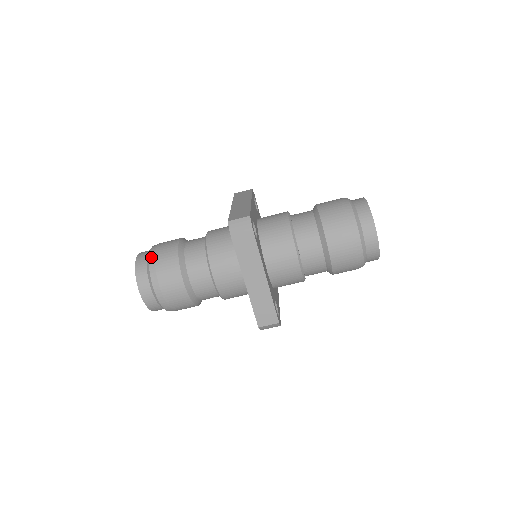
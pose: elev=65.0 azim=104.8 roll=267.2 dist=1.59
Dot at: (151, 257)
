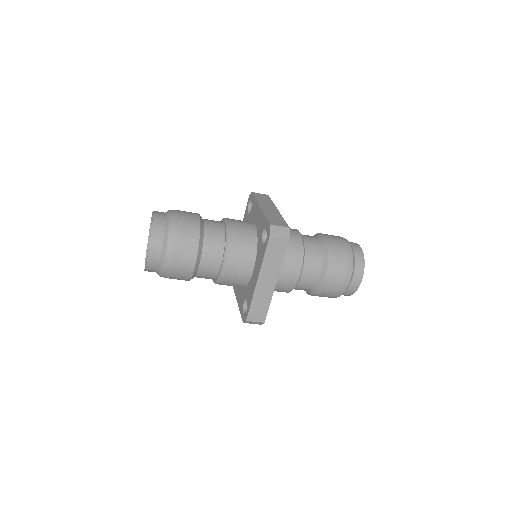
Dot at: (165, 272)
